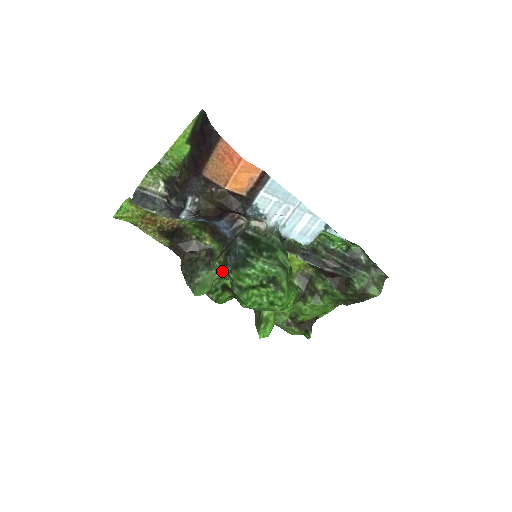
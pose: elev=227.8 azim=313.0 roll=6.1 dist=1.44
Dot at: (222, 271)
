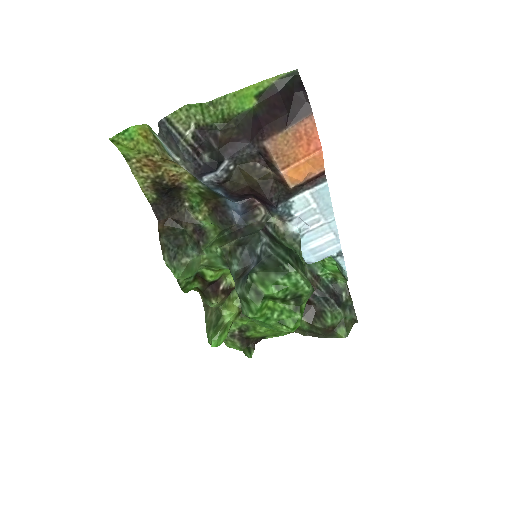
Dot at: (217, 260)
